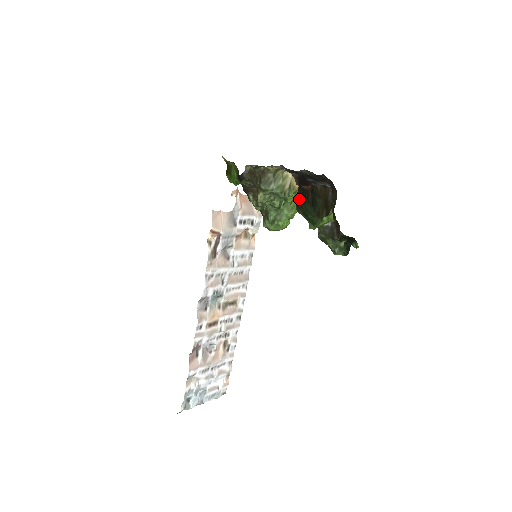
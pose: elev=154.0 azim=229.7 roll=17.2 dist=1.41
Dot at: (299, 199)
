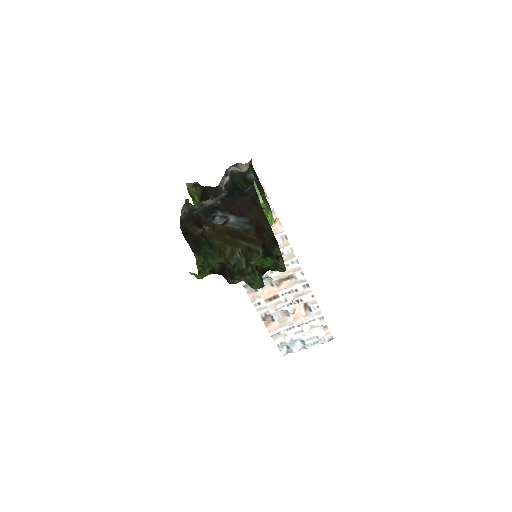
Dot at: (194, 247)
